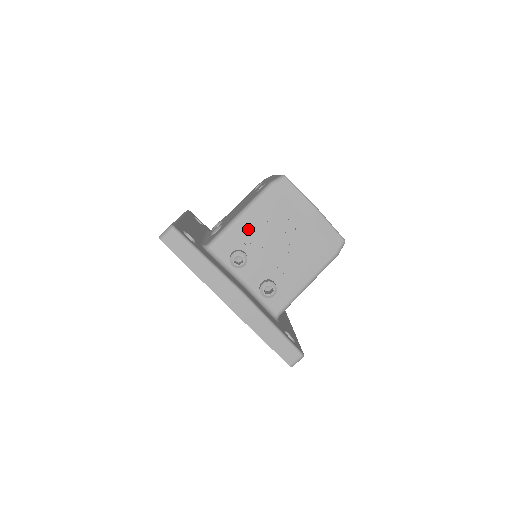
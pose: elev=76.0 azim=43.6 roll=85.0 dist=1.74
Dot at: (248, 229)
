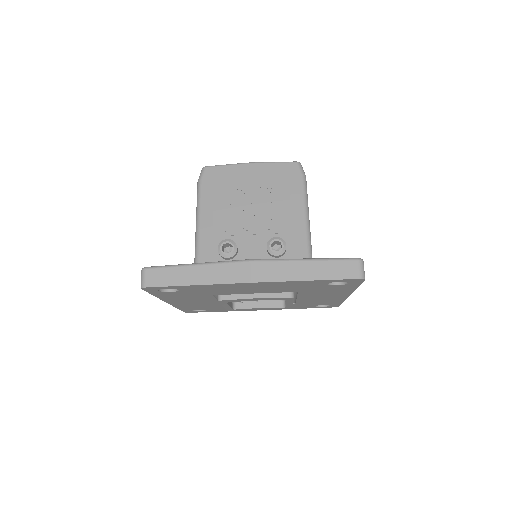
Dot at: (213, 224)
